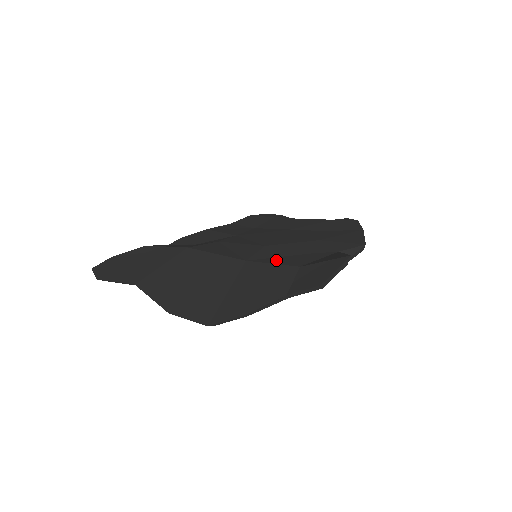
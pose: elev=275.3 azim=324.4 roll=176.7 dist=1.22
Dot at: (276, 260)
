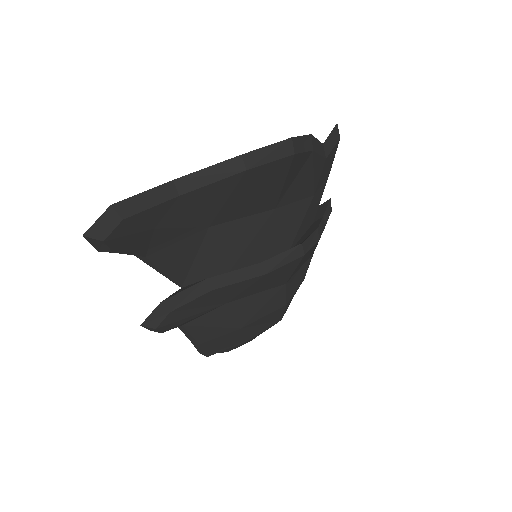
Dot at: occluded
